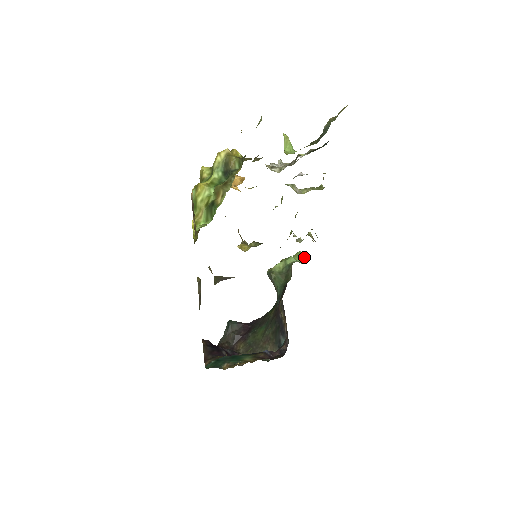
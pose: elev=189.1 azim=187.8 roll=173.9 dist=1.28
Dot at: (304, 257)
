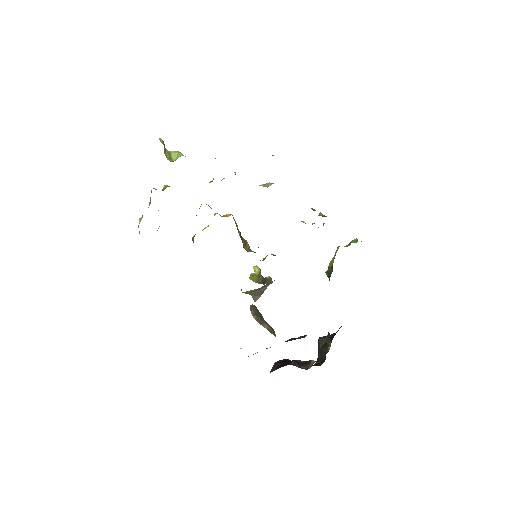
Dot at: (357, 241)
